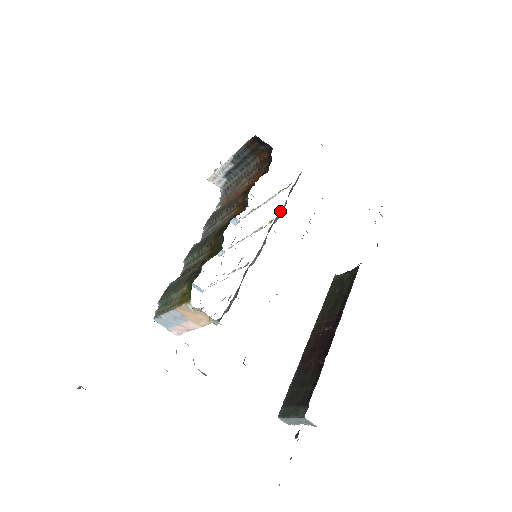
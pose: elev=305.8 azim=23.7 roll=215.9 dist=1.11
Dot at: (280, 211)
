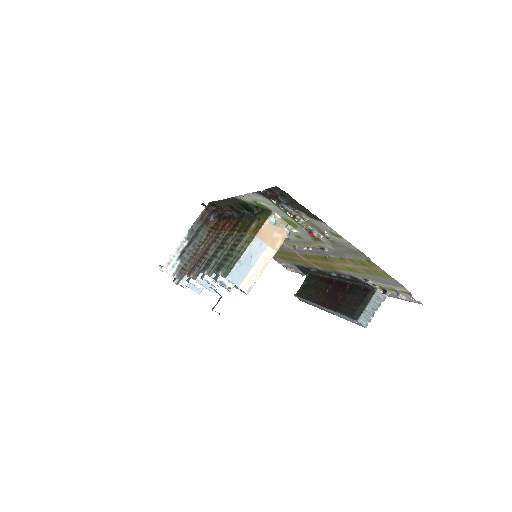
Dot at: occluded
